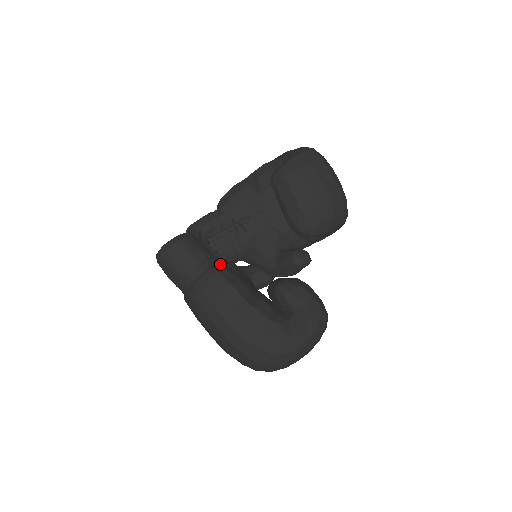
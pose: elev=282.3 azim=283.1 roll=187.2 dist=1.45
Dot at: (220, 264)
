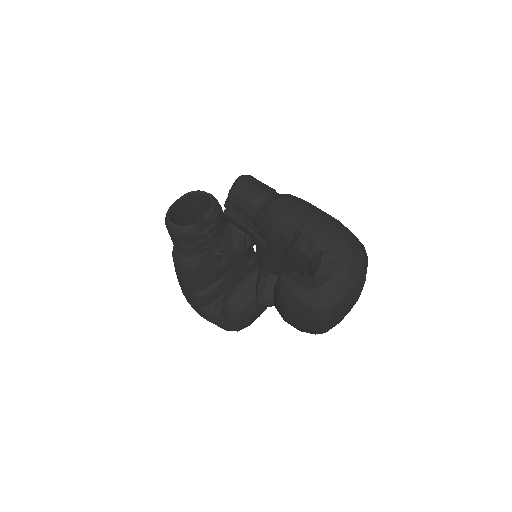
Dot at: (196, 263)
